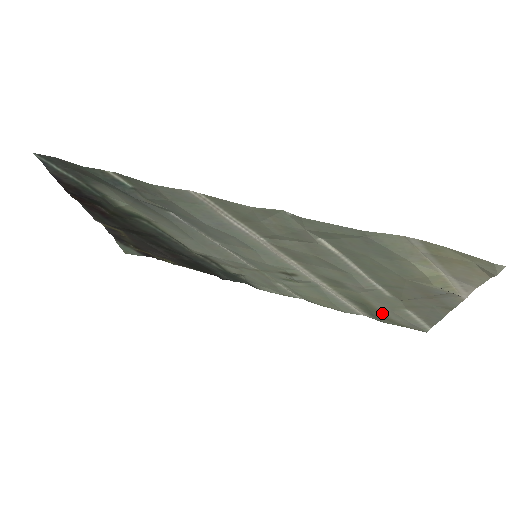
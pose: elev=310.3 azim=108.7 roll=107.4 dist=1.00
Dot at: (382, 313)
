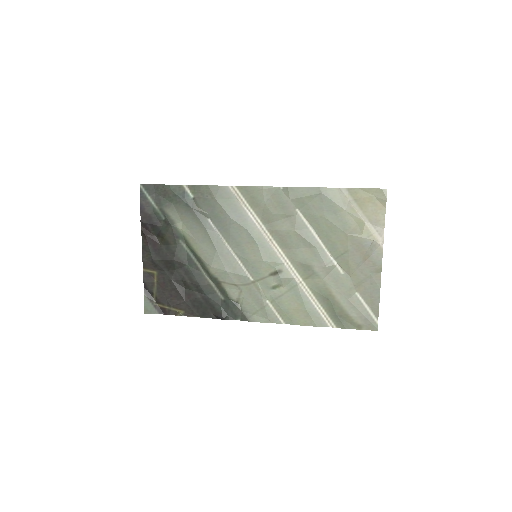
Dot at: (342, 307)
